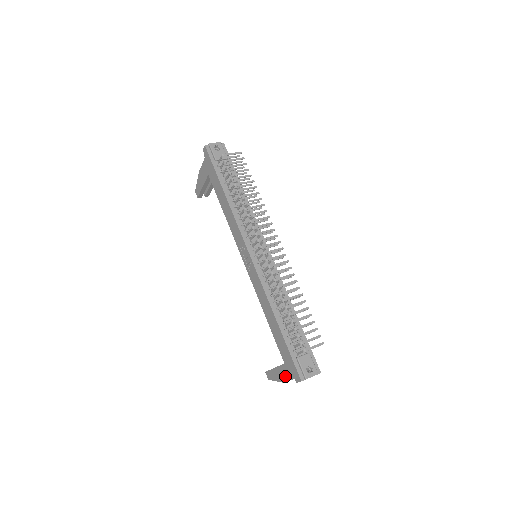
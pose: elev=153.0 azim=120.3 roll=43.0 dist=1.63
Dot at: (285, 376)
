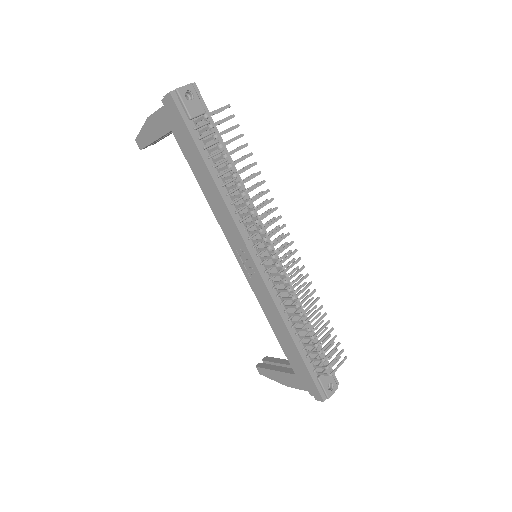
Dot at: (292, 383)
